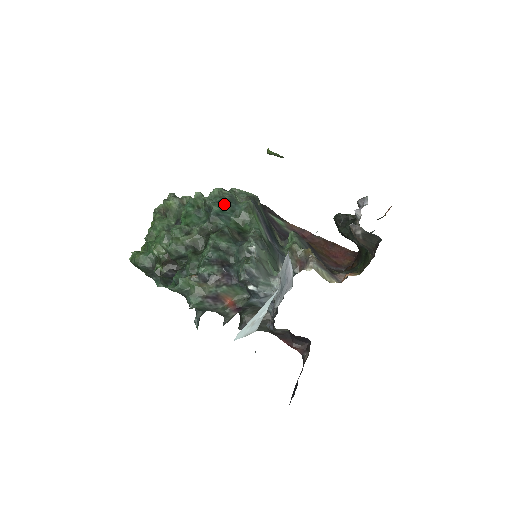
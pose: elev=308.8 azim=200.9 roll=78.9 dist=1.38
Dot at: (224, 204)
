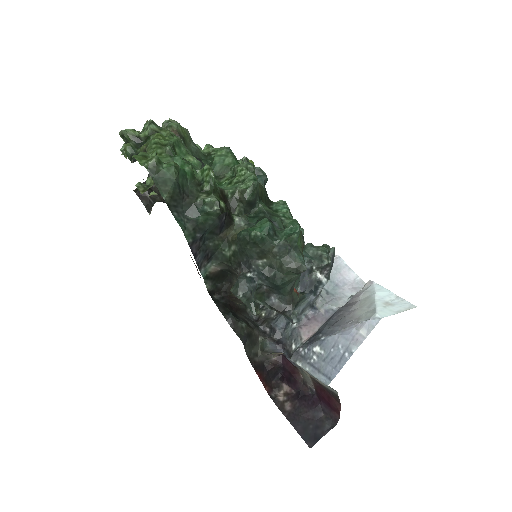
Dot at: occluded
